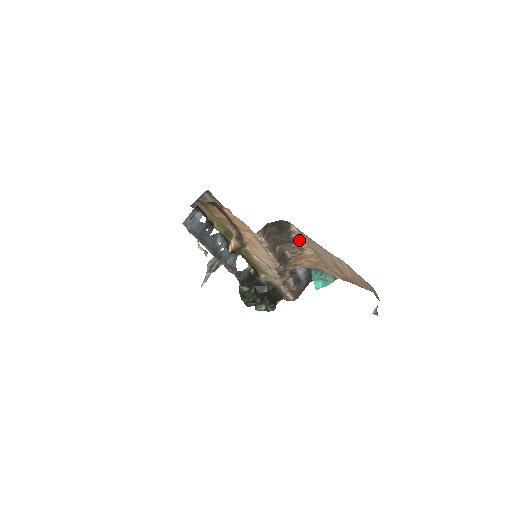
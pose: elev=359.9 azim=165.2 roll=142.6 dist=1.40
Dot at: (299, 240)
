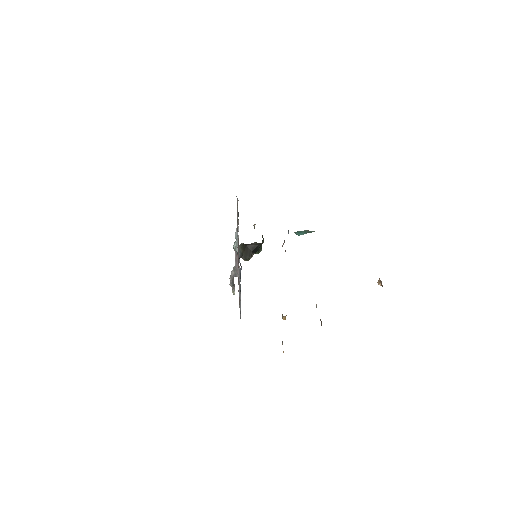
Dot at: occluded
